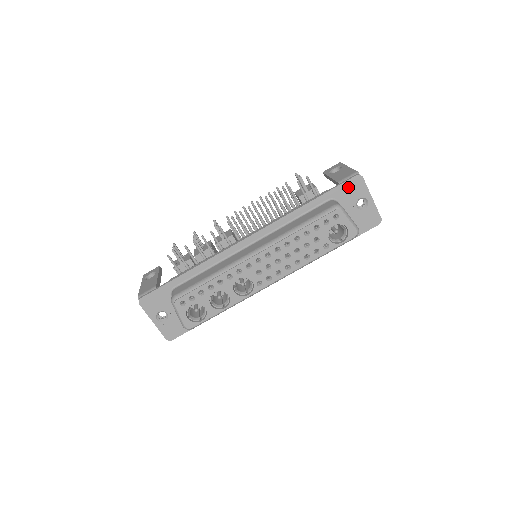
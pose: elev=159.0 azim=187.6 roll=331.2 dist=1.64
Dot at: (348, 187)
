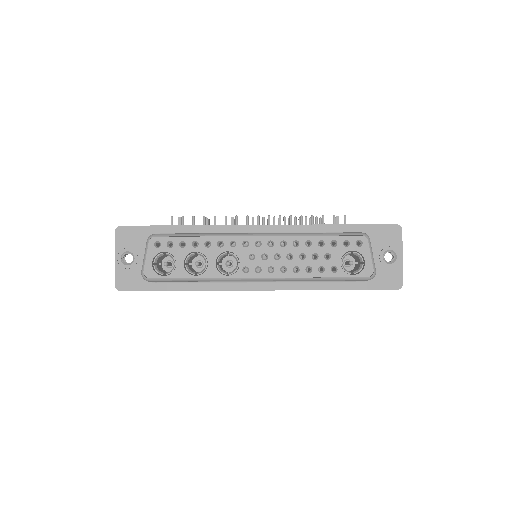
Dot at: (383, 231)
